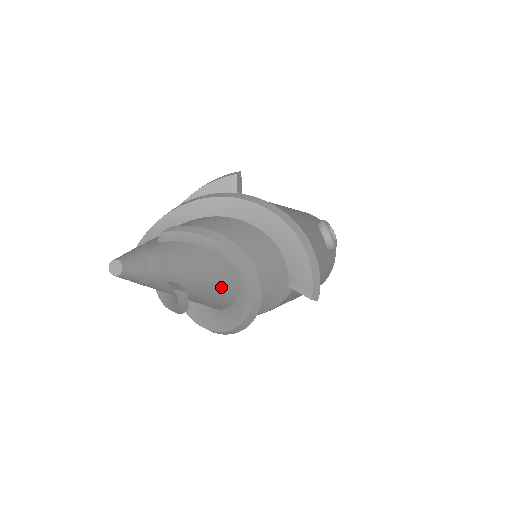
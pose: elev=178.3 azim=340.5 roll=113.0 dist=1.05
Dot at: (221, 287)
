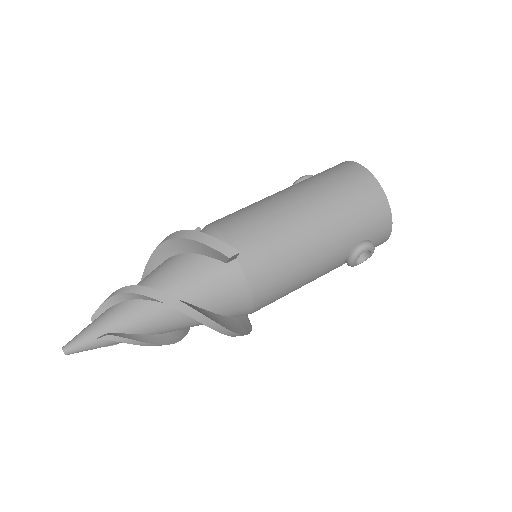
Dot at: occluded
